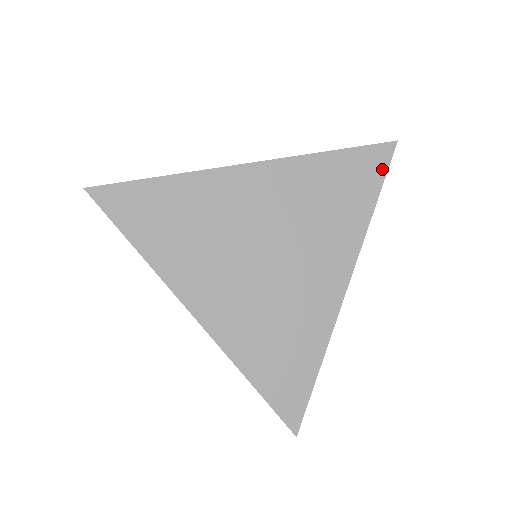
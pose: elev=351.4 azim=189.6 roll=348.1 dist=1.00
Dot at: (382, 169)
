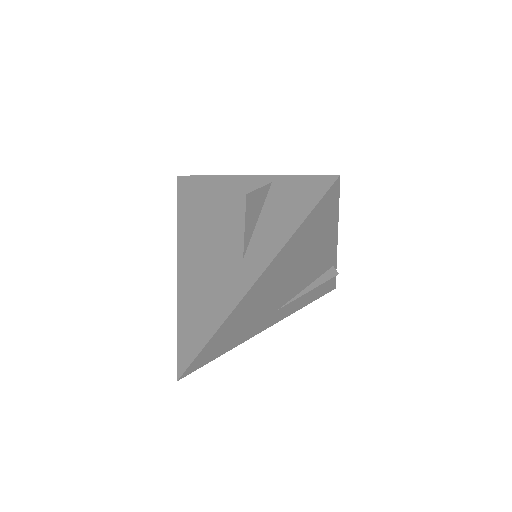
Dot at: (317, 198)
